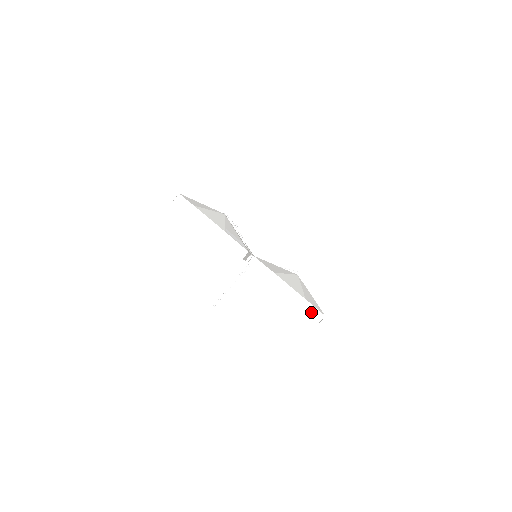
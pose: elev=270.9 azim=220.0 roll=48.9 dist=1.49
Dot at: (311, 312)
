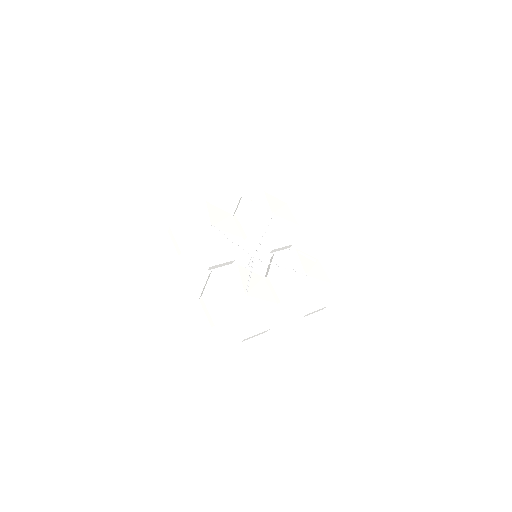
Dot at: occluded
